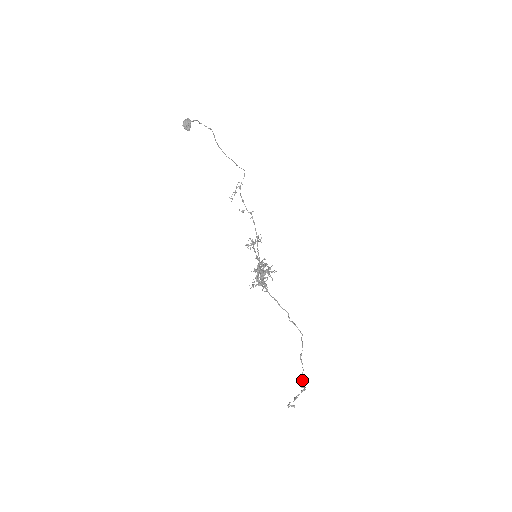
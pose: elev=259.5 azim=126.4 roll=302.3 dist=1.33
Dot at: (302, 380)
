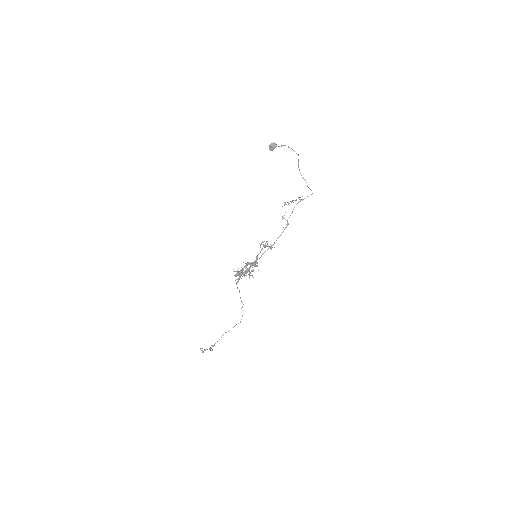
Dot at: (212, 345)
